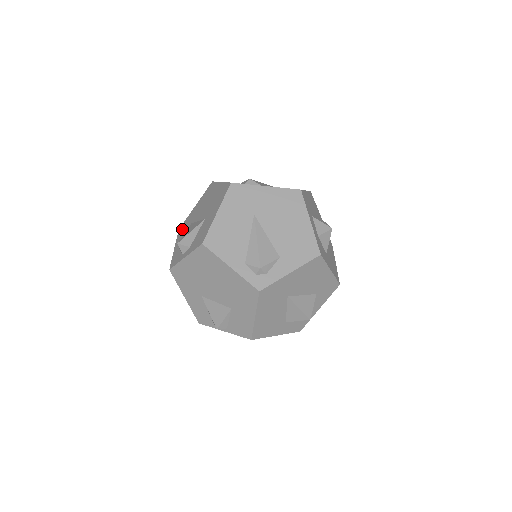
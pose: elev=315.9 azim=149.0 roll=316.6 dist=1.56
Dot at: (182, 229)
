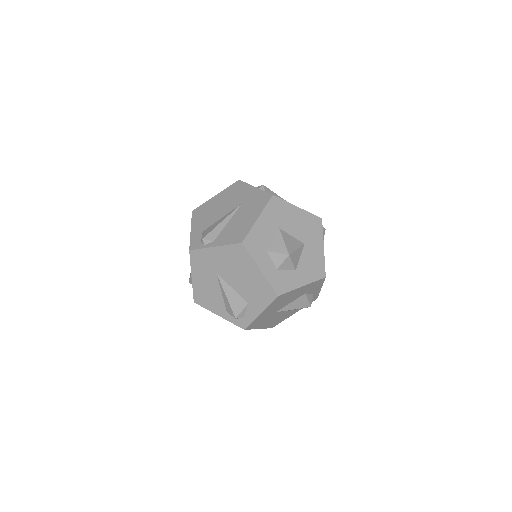
Dot at: occluded
